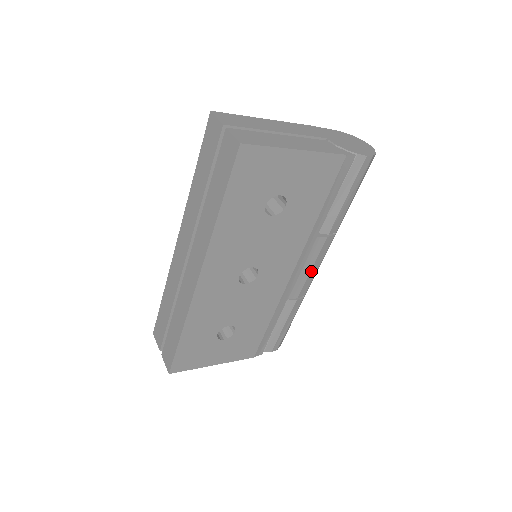
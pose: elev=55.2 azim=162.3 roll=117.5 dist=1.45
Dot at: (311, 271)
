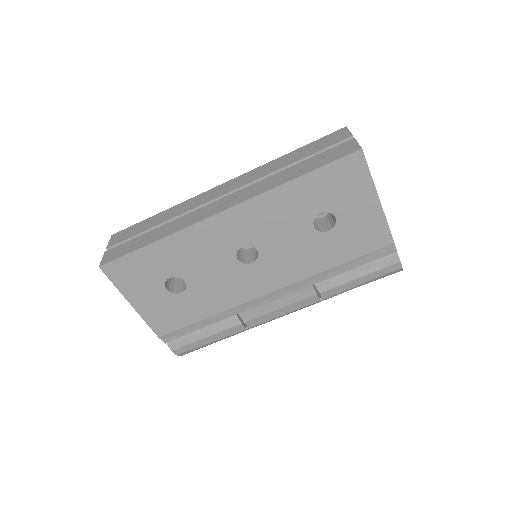
Dot at: (277, 310)
